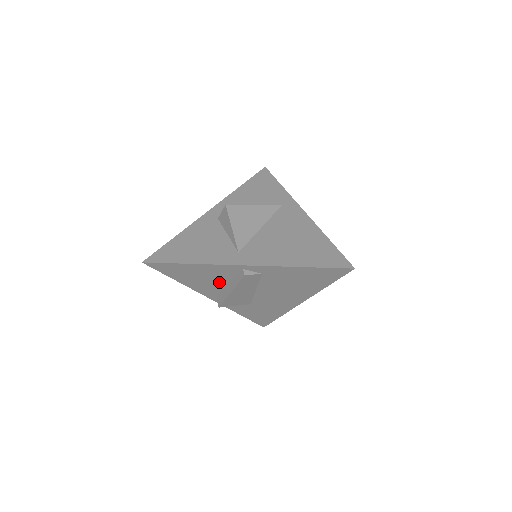
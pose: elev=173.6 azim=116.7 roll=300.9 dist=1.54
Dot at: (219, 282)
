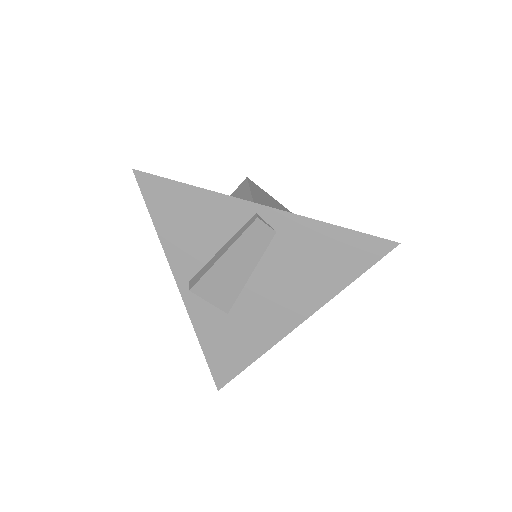
Dot at: (210, 243)
